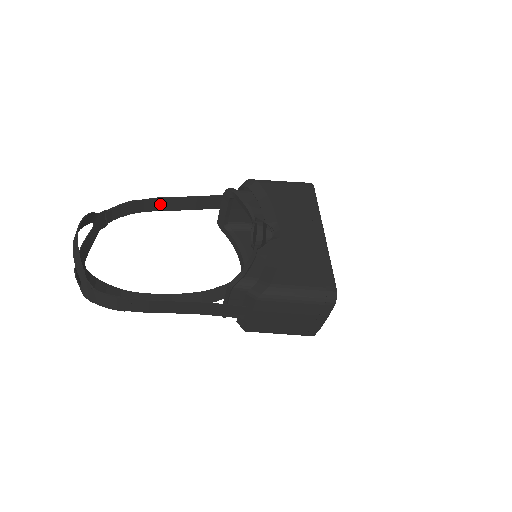
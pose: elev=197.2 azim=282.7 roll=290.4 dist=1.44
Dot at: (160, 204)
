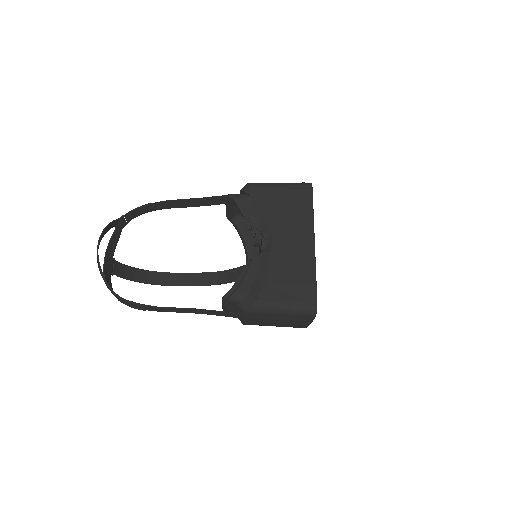
Dot at: (172, 204)
